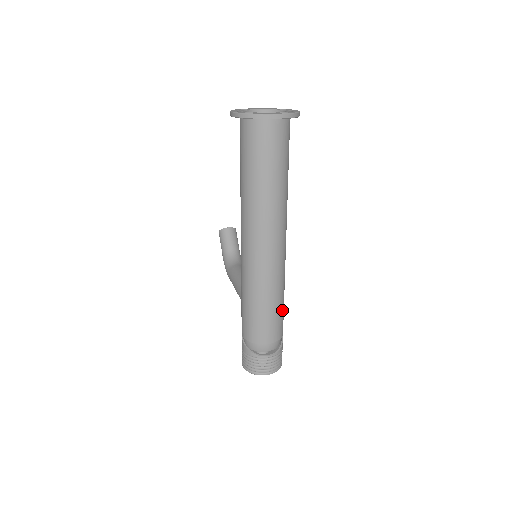
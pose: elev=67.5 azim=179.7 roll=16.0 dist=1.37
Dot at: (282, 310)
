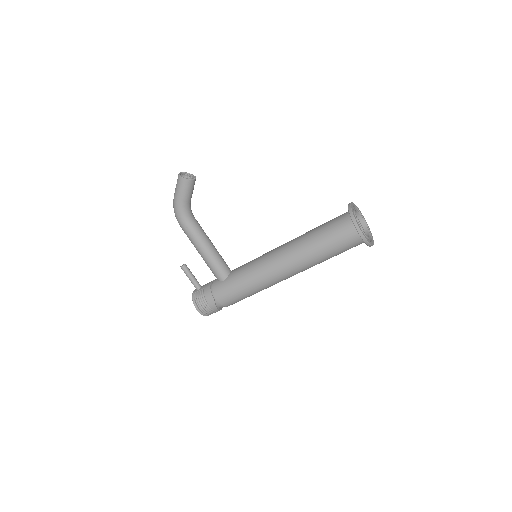
Dot at: occluded
